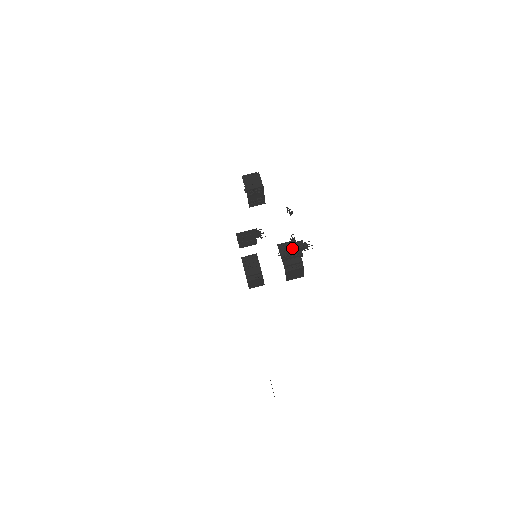
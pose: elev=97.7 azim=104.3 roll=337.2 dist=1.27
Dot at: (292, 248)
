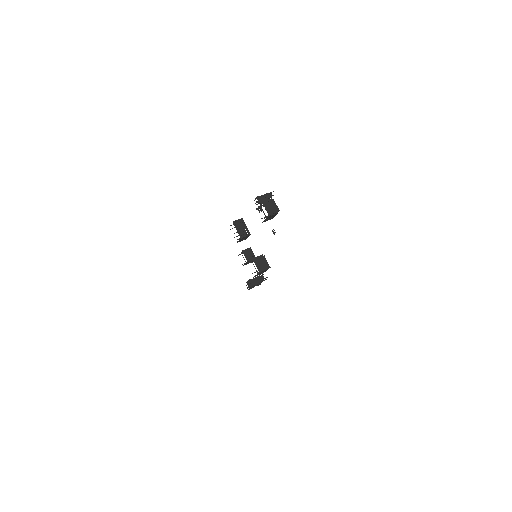
Dot at: (262, 197)
